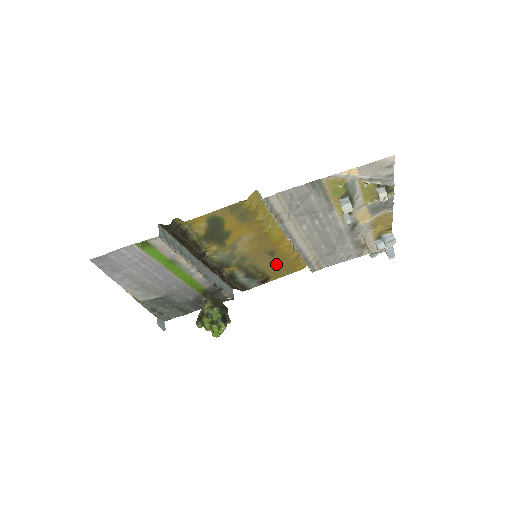
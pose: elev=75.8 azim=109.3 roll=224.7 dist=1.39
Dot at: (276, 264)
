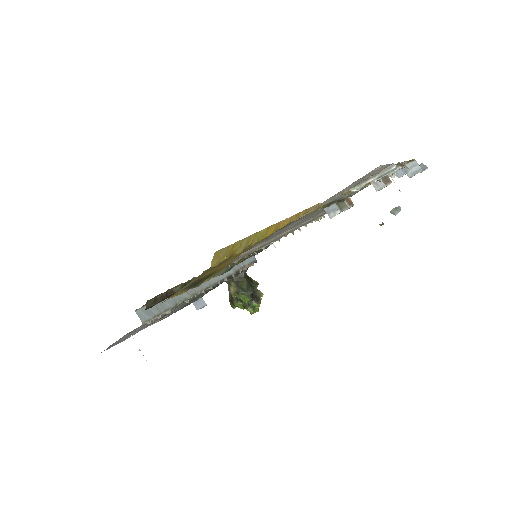
Dot at: occluded
